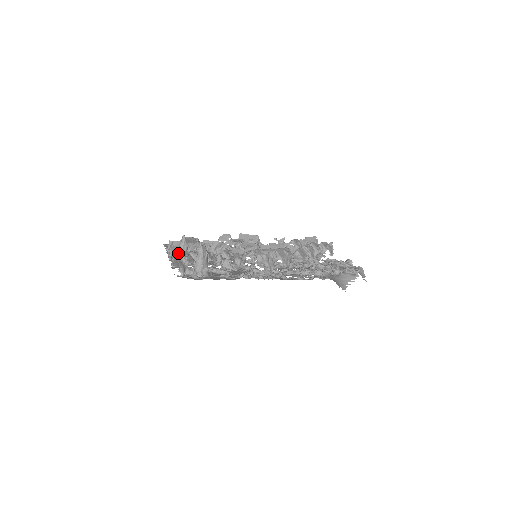
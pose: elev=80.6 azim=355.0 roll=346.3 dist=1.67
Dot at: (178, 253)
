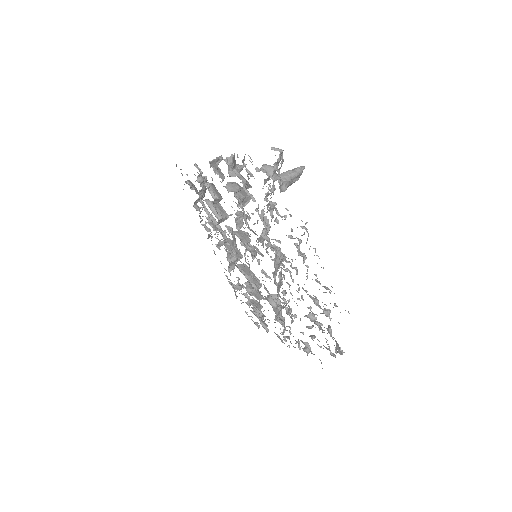
Dot at: occluded
